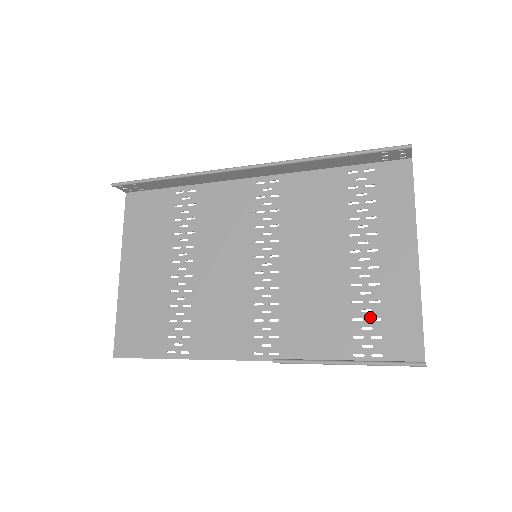
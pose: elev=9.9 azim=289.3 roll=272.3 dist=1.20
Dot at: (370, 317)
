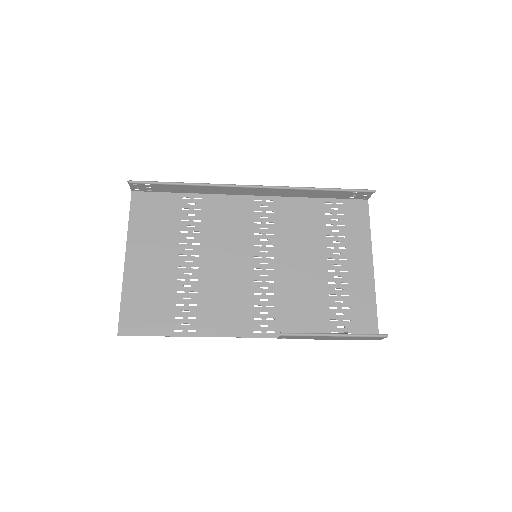
Dot at: (342, 306)
